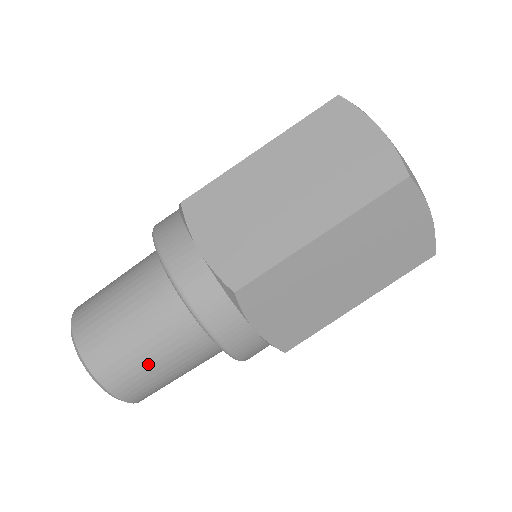
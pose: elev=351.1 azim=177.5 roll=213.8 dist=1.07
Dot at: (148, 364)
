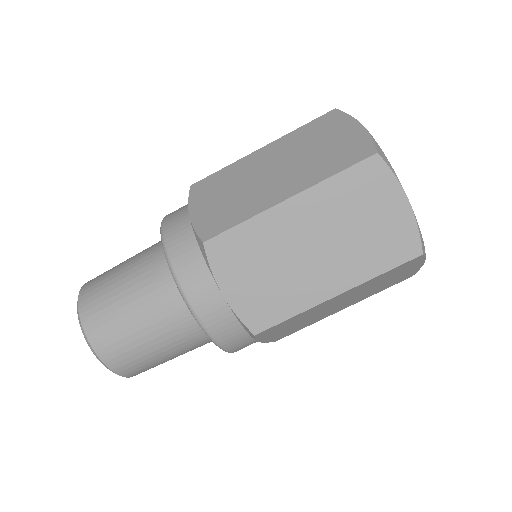
Dot at: (161, 359)
